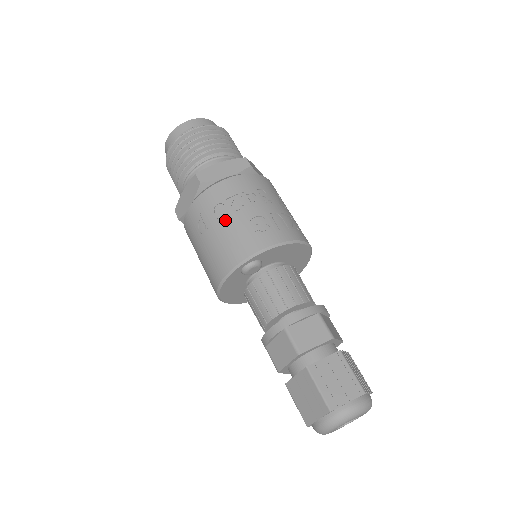
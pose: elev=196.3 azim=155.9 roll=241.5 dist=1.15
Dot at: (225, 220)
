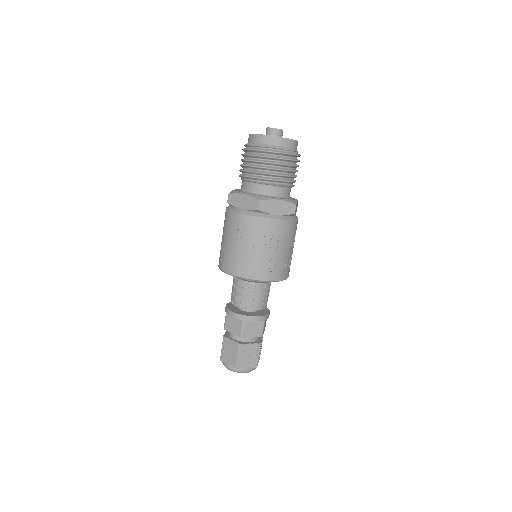
Dot at: (255, 247)
